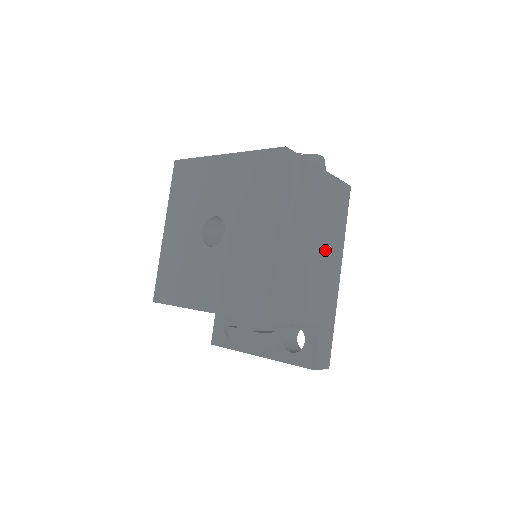
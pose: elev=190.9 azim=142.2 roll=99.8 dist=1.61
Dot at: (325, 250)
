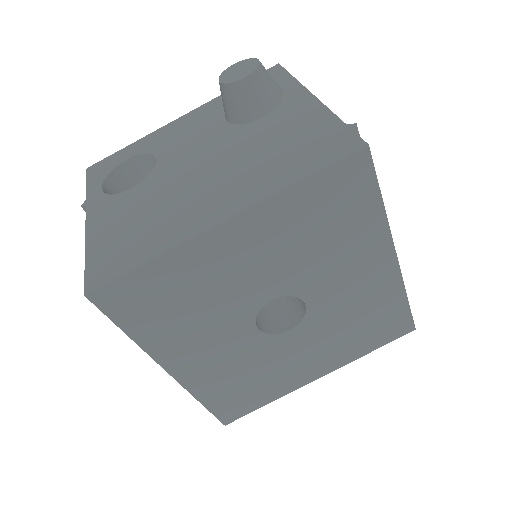
Dot at: occluded
